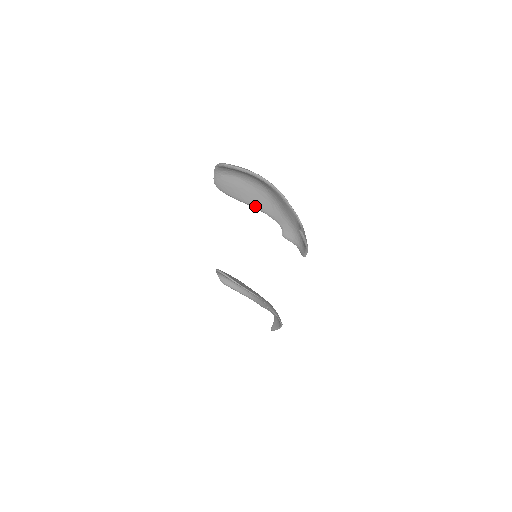
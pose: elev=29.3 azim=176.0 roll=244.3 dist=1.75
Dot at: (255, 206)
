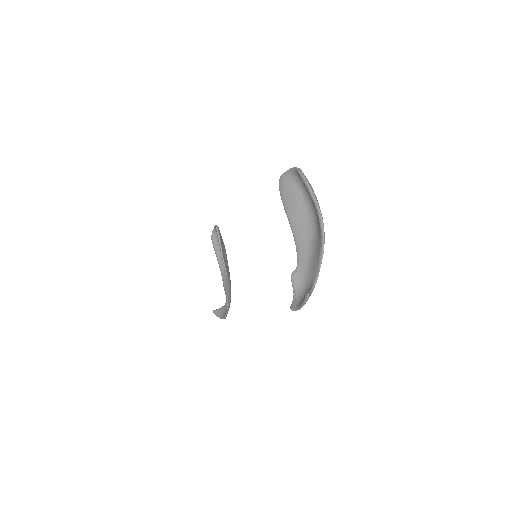
Dot at: (294, 230)
